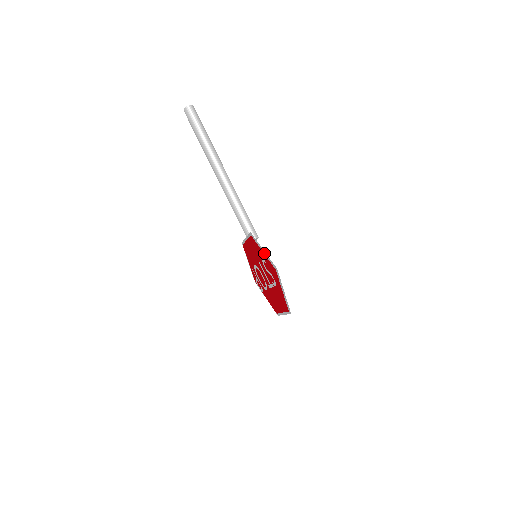
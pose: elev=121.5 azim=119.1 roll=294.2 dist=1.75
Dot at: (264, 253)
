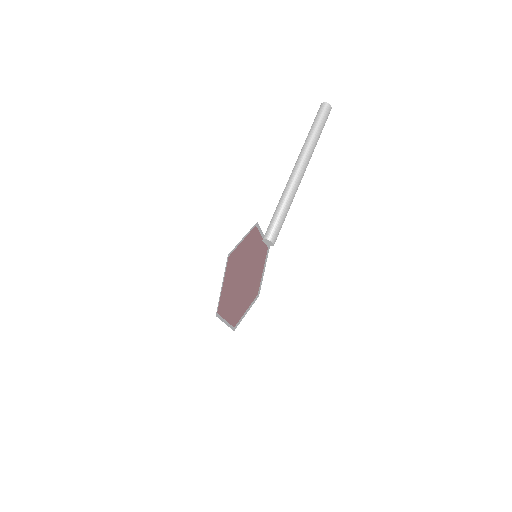
Dot at: (242, 242)
